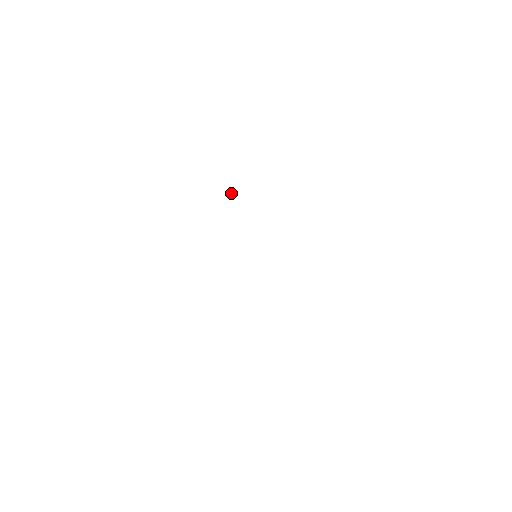
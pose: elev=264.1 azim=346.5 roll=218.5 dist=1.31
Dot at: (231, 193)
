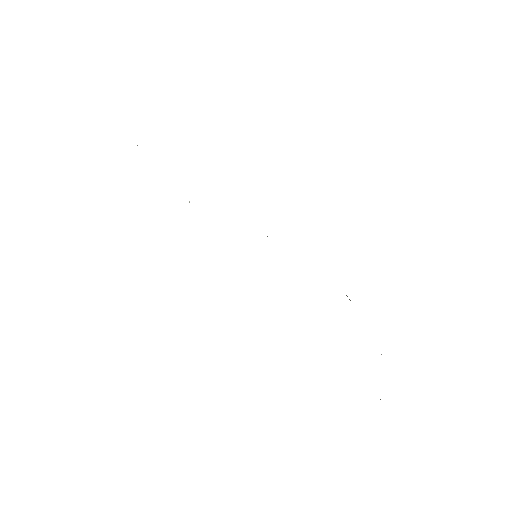
Dot at: occluded
